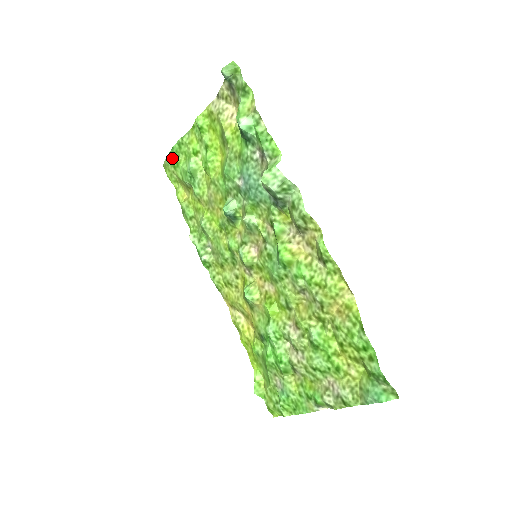
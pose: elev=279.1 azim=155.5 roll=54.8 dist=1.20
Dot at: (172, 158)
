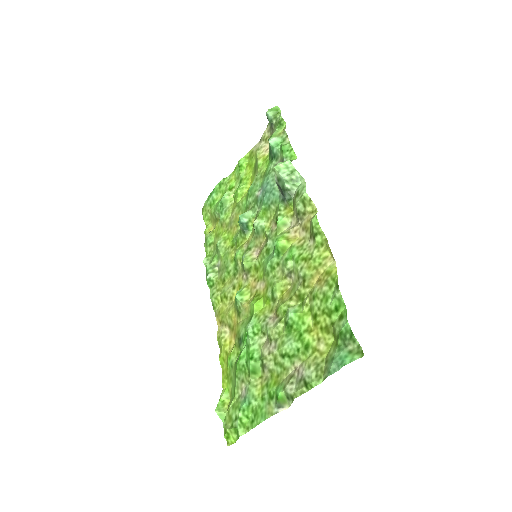
Dot at: (211, 197)
